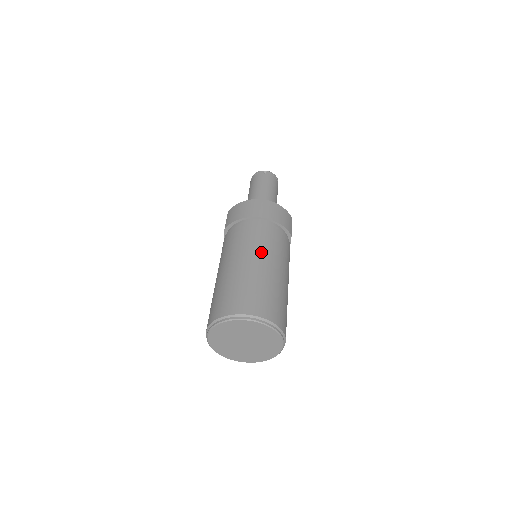
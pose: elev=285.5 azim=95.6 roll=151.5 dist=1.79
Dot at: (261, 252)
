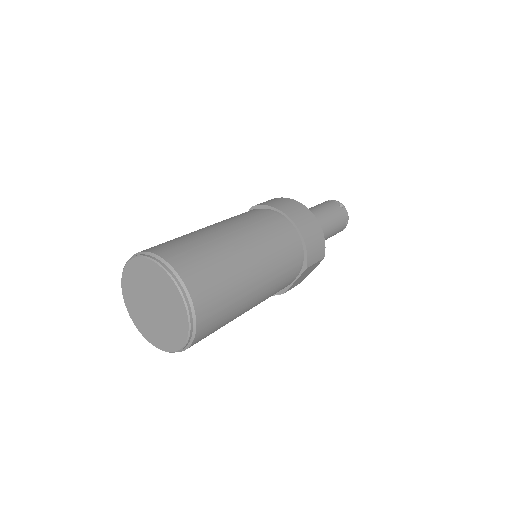
Dot at: (258, 243)
